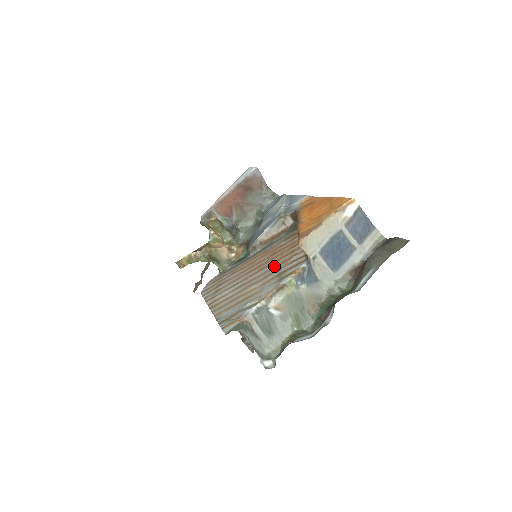
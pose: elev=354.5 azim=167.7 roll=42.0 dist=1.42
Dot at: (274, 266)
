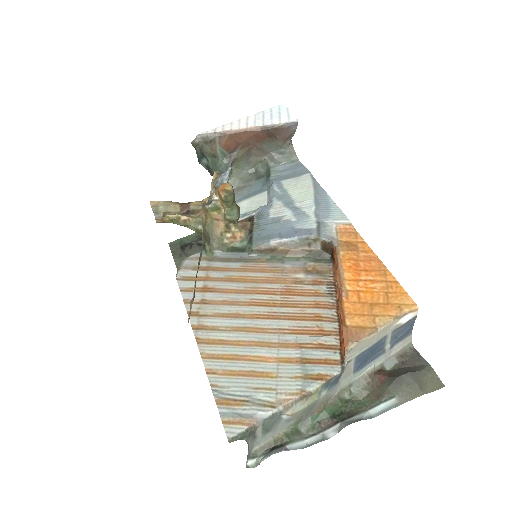
Dot at: (293, 329)
